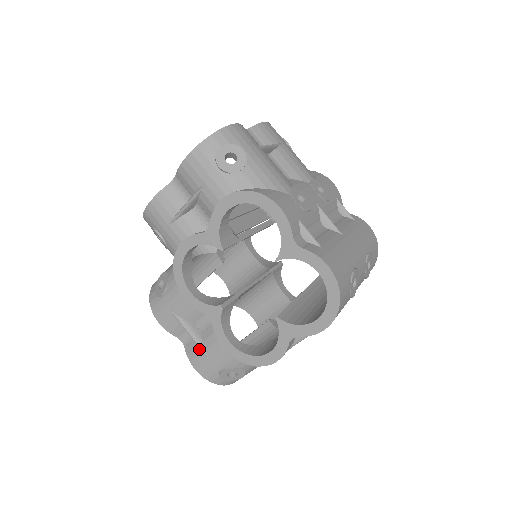
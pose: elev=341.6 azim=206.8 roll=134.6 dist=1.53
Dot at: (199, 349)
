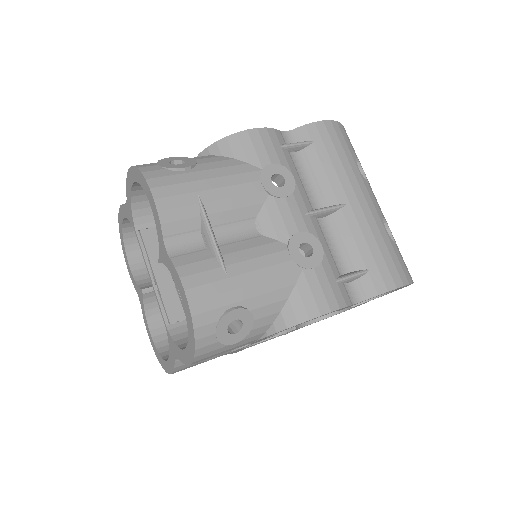
Dot at: occluded
